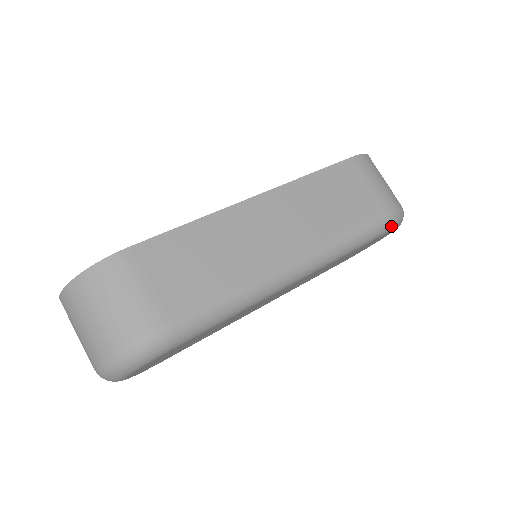
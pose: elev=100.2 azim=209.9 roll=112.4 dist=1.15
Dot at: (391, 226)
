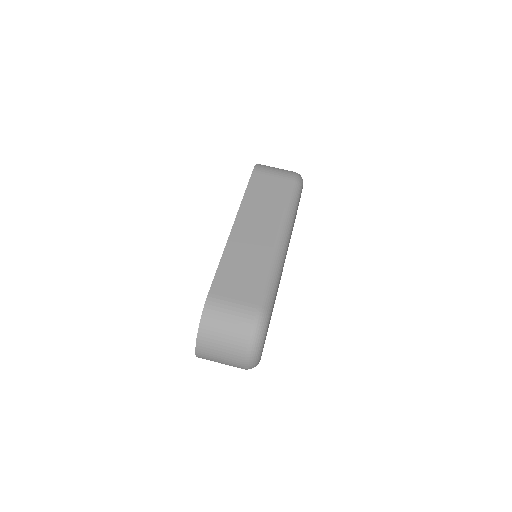
Dot at: (301, 185)
